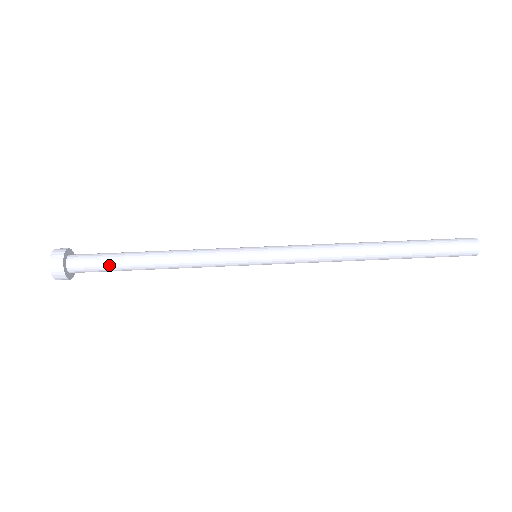
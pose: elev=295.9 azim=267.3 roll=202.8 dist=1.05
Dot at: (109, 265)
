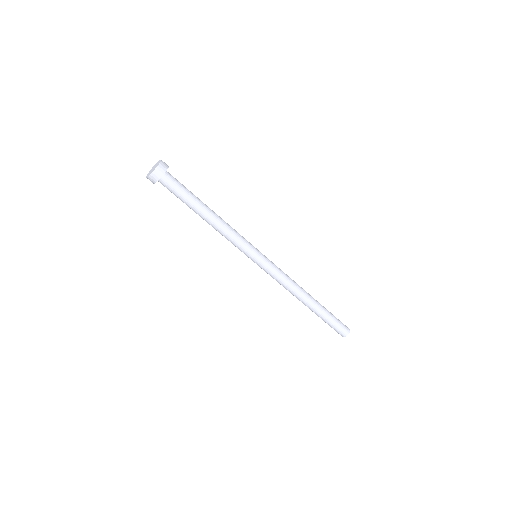
Dot at: (183, 198)
